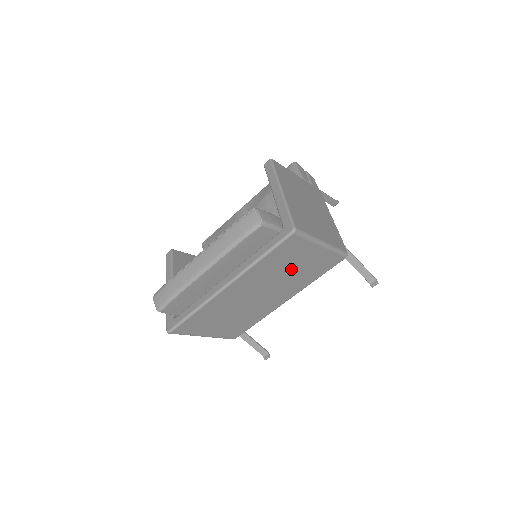
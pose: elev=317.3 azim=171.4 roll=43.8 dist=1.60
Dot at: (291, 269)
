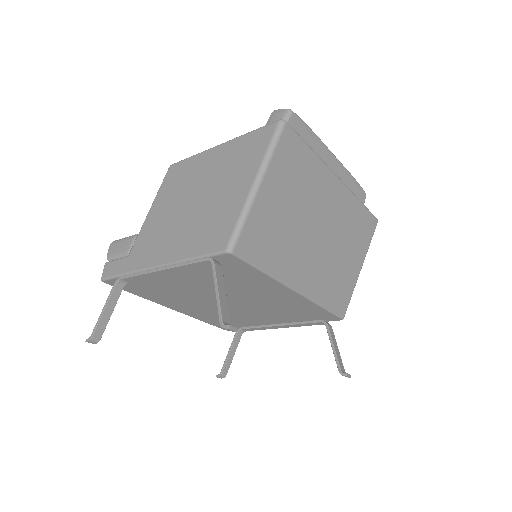
Dot at: (344, 251)
